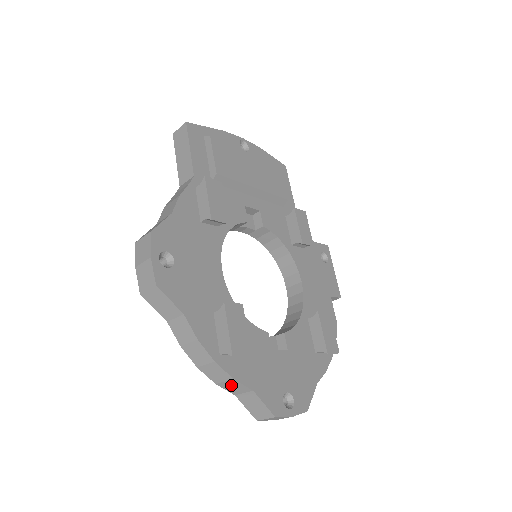
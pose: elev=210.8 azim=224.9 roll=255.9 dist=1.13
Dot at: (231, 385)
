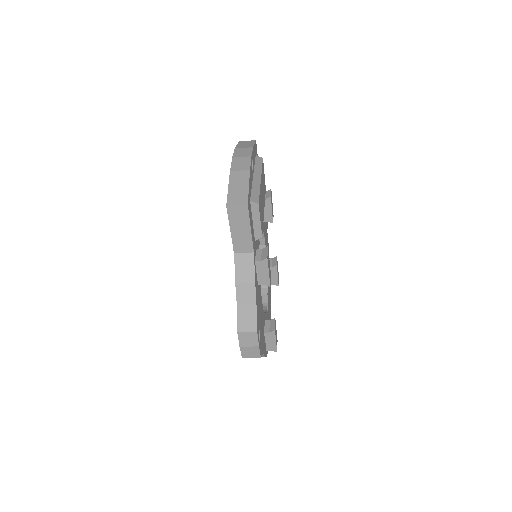
Dot at: occluded
